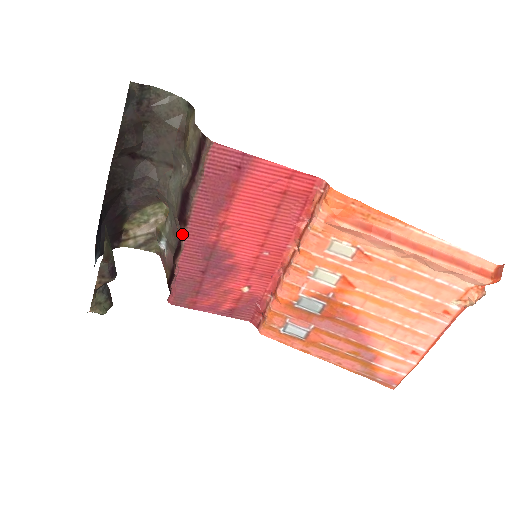
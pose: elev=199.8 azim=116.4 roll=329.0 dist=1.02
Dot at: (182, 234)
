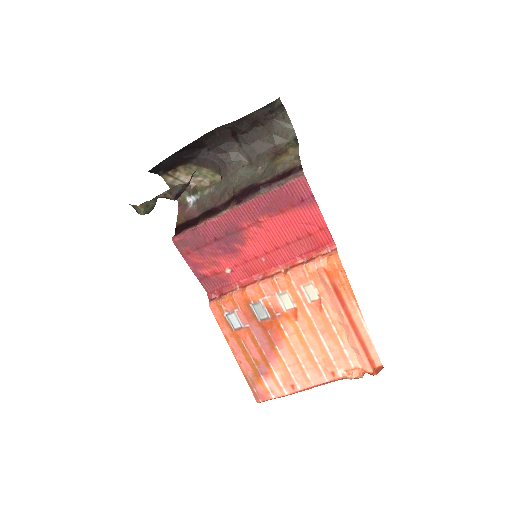
Dot at: (230, 207)
